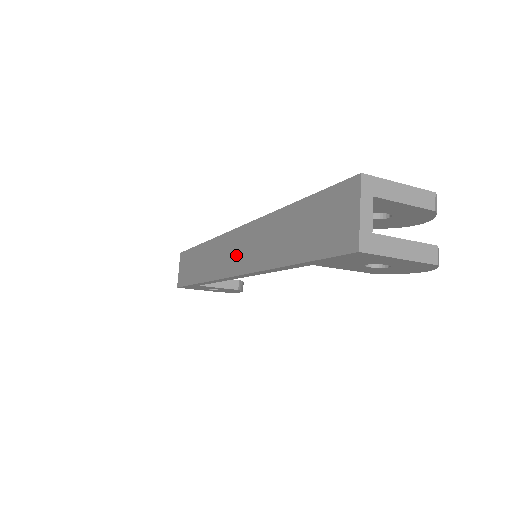
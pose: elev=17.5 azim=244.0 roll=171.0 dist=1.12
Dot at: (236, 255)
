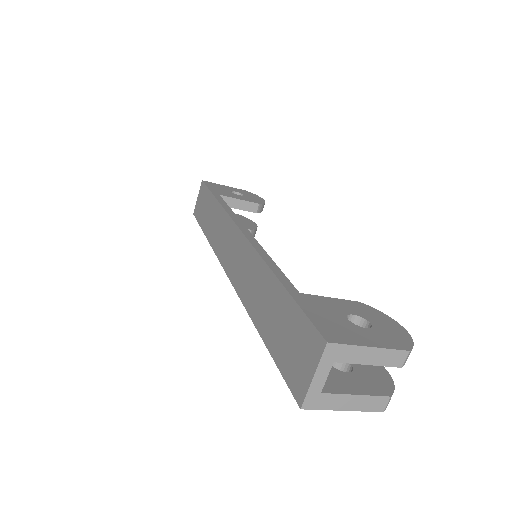
Dot at: (234, 259)
